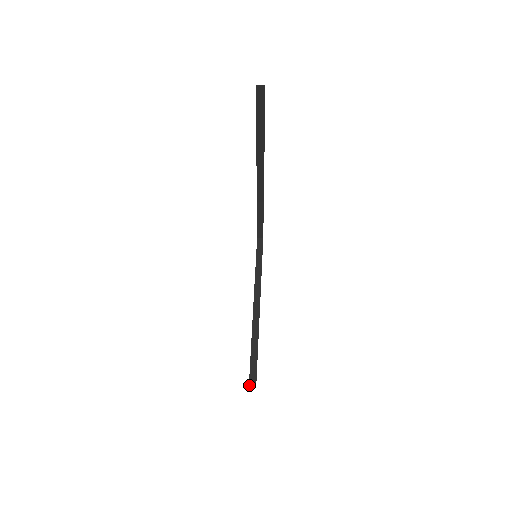
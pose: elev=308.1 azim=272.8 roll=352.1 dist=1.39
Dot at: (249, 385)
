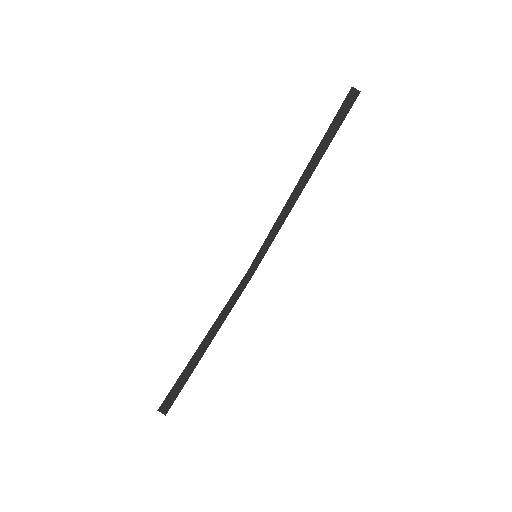
Dot at: (160, 407)
